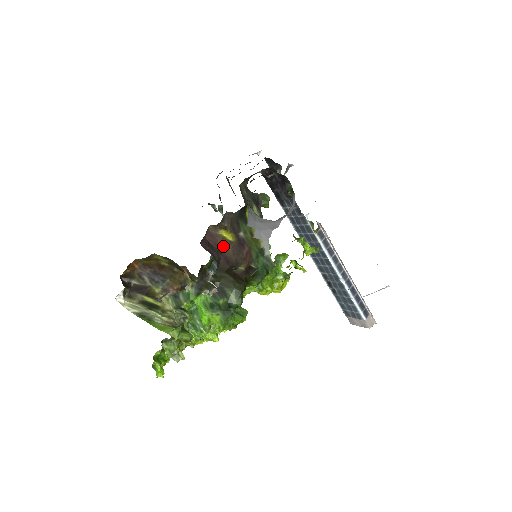
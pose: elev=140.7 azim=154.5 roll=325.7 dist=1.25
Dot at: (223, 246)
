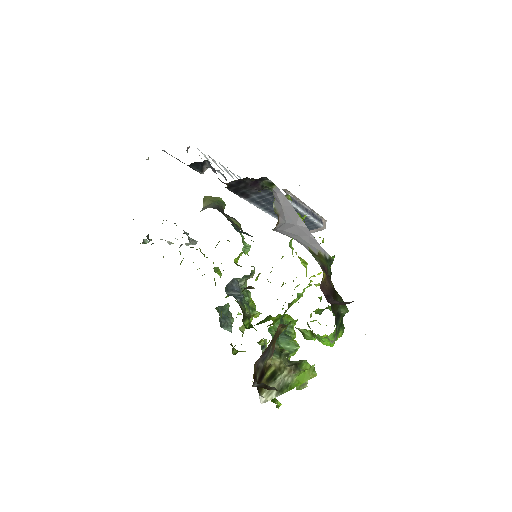
Dot at: (326, 286)
